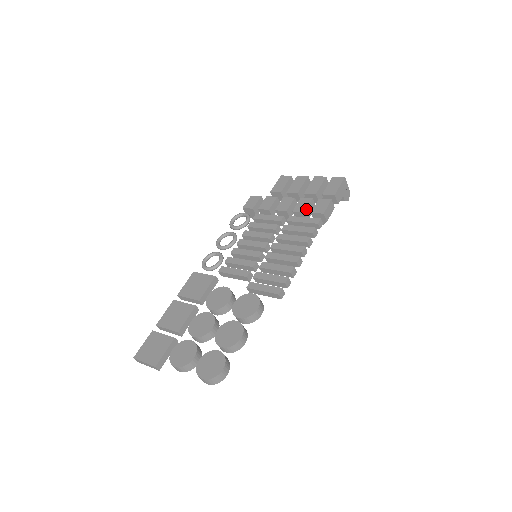
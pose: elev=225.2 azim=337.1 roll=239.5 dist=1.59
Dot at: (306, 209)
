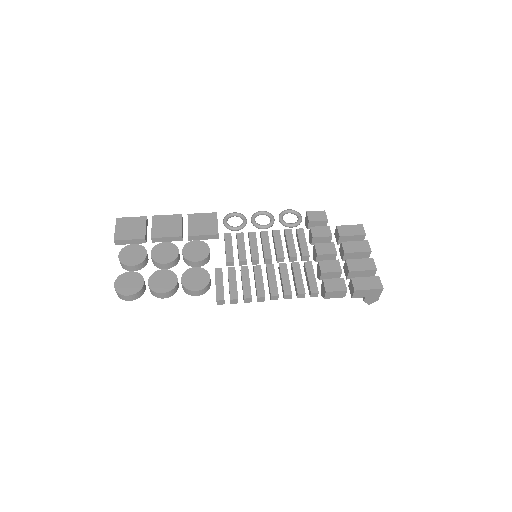
Dot at: (326, 272)
